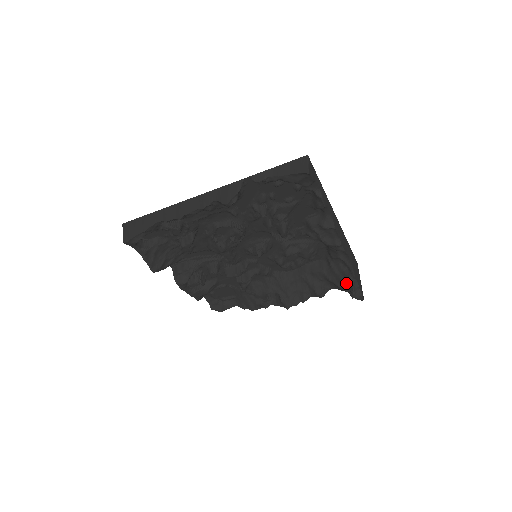
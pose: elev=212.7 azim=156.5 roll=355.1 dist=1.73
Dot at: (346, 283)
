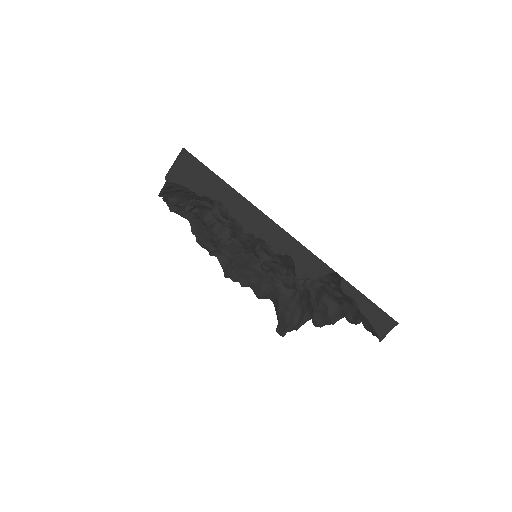
Dot at: (286, 322)
